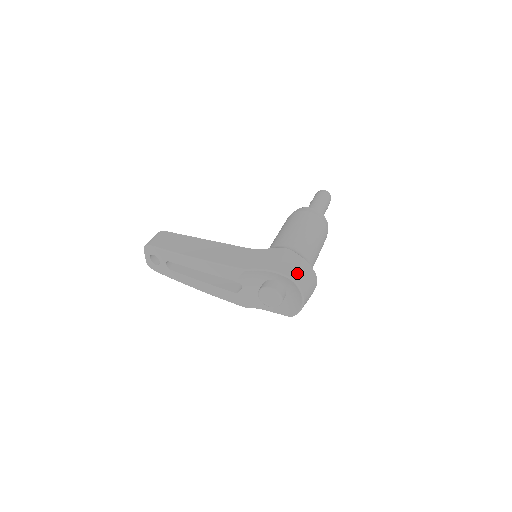
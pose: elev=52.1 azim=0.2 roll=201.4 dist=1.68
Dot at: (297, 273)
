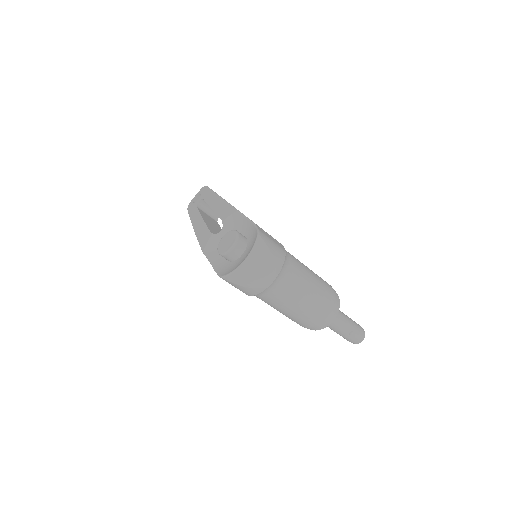
Dot at: (268, 240)
